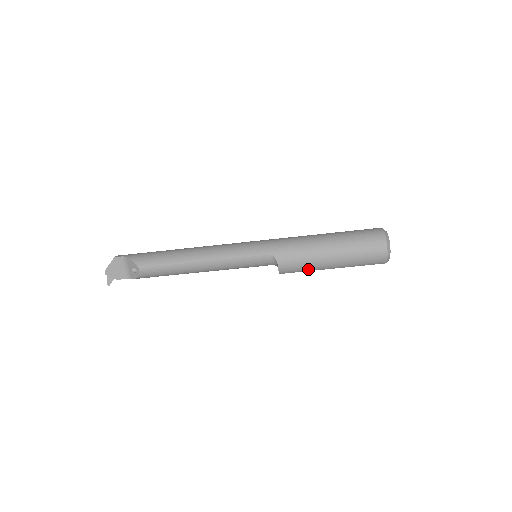
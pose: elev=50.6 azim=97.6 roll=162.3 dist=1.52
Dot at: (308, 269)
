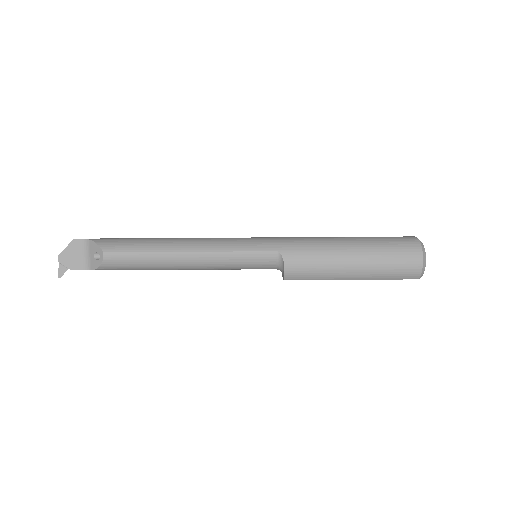
Dot at: (321, 276)
